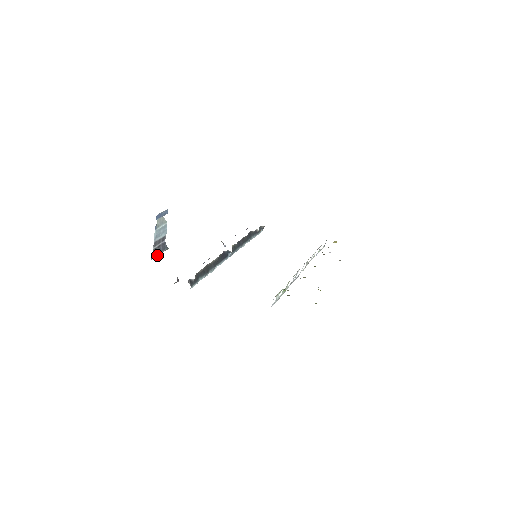
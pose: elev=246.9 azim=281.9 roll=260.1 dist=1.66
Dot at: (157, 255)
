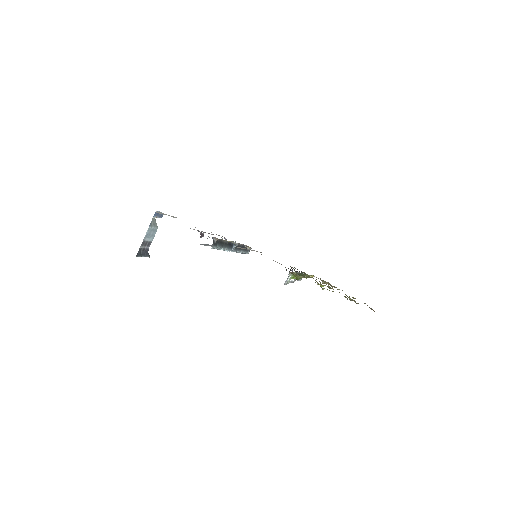
Dot at: (141, 256)
